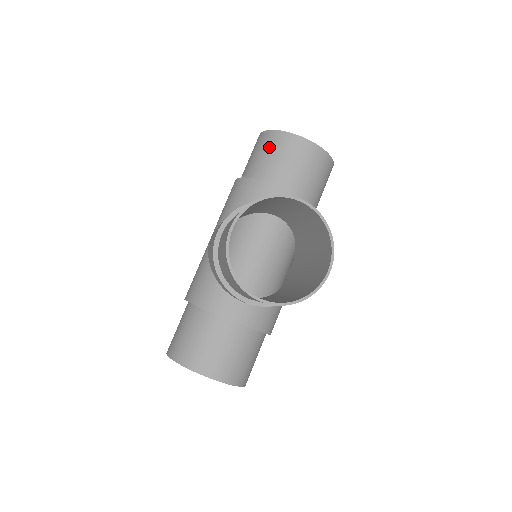
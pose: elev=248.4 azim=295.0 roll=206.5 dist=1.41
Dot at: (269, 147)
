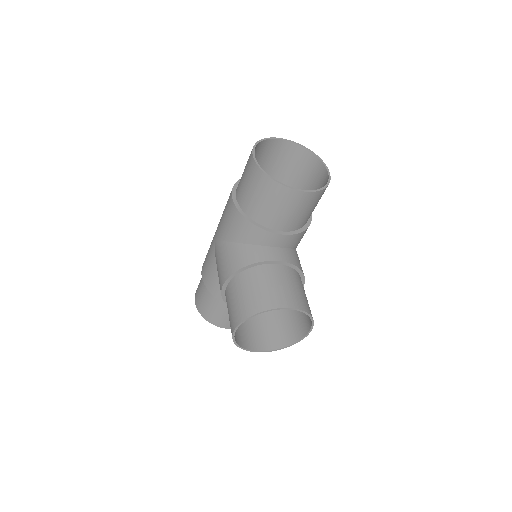
Dot at: (263, 193)
